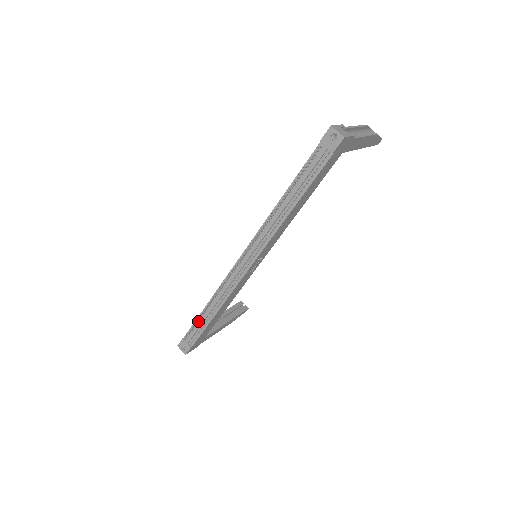
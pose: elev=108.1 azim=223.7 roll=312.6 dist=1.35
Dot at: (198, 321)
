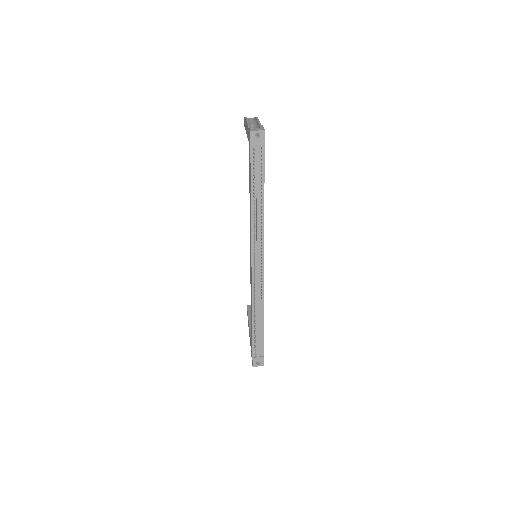
Dot at: (254, 335)
